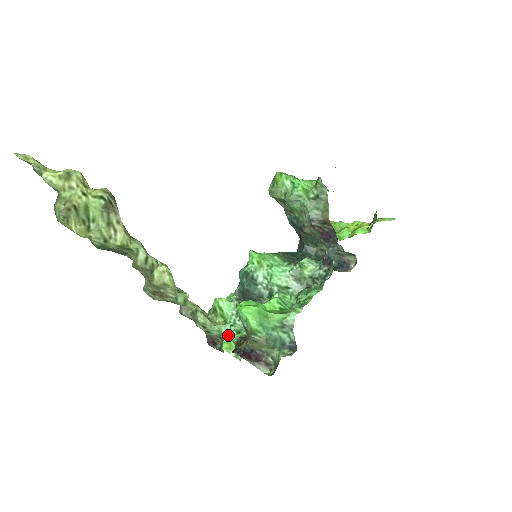
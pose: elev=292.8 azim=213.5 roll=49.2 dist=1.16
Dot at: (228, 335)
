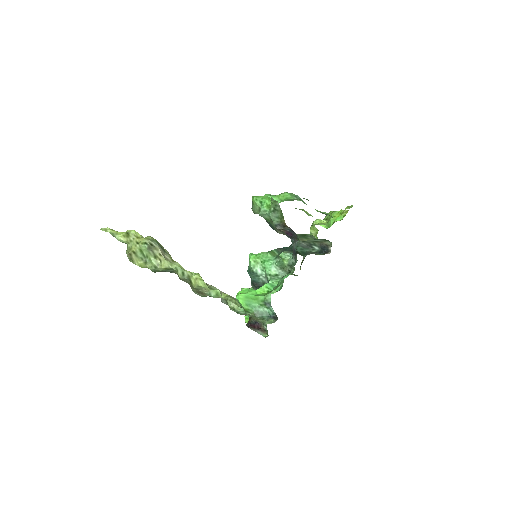
Dot at: occluded
